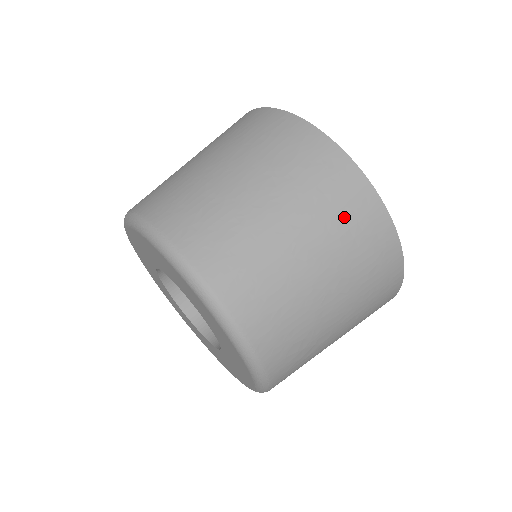
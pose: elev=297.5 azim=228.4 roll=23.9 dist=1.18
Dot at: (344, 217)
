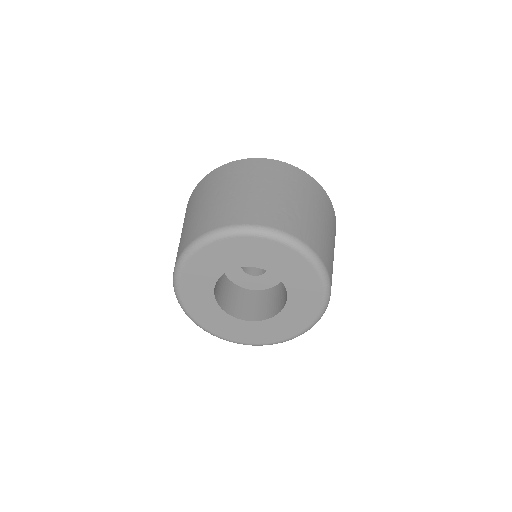
Dot at: (231, 174)
